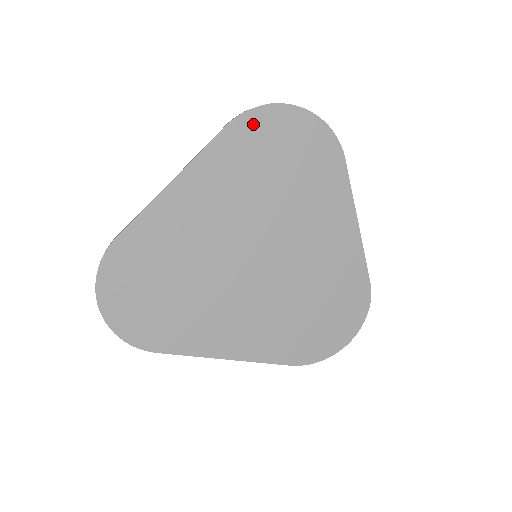
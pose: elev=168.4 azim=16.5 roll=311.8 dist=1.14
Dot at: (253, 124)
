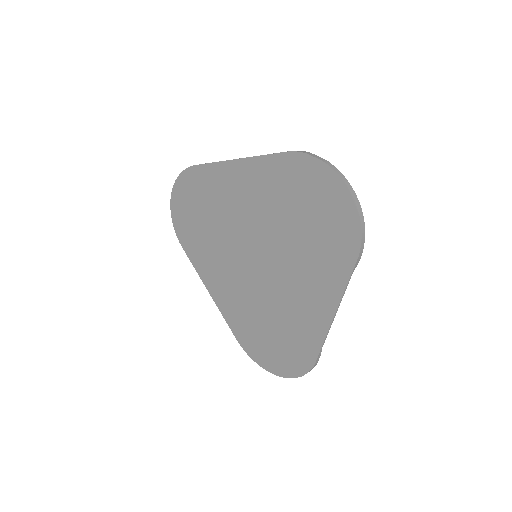
Dot at: (303, 167)
